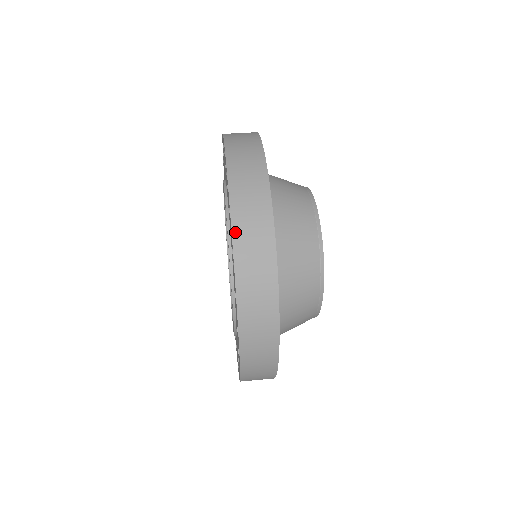
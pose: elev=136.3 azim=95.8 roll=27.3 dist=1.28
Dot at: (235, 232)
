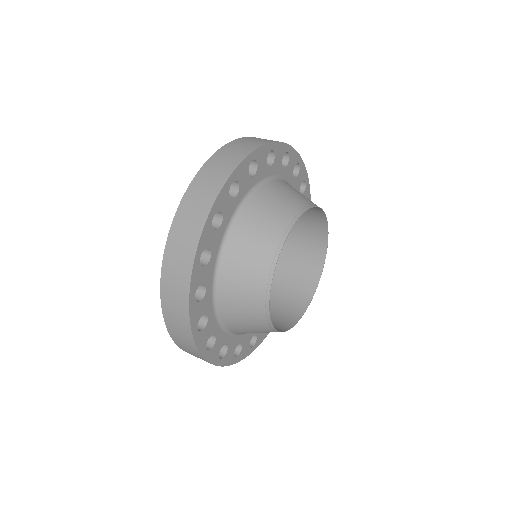
Dot at: (212, 158)
